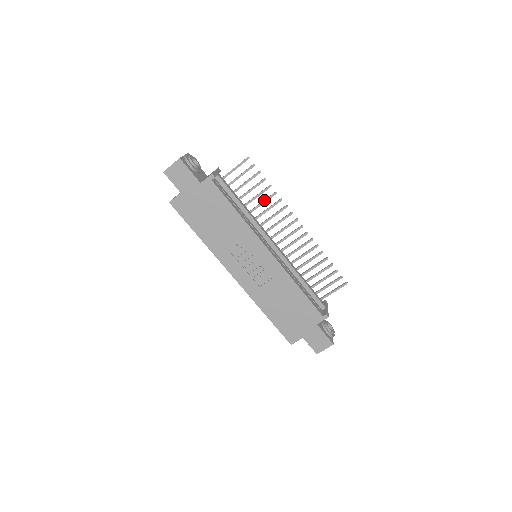
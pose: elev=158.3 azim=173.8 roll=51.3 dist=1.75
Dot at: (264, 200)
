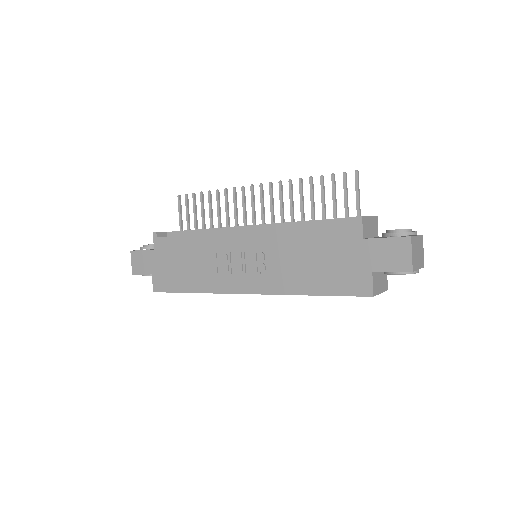
Dot at: (217, 207)
